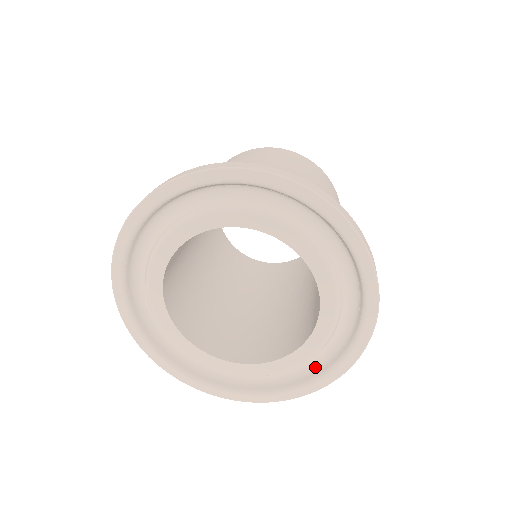
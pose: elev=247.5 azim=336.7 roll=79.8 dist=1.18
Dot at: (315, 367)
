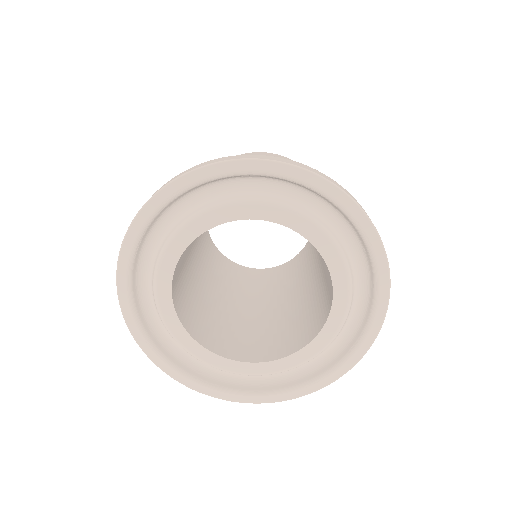
Dot at: (355, 329)
